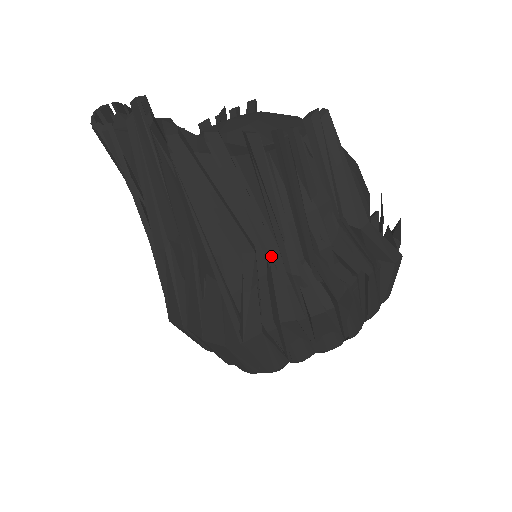
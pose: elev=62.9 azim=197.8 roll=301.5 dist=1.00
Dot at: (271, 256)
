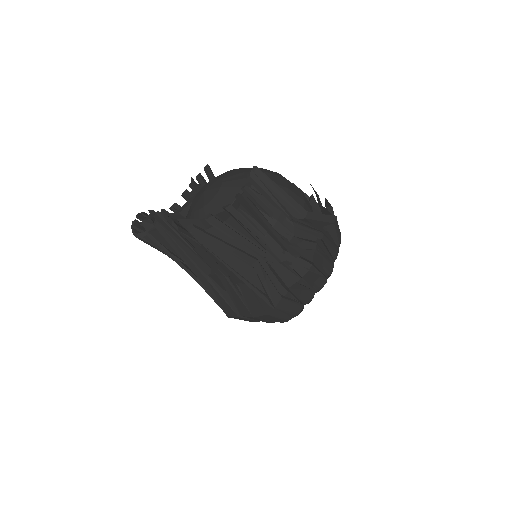
Dot at: (267, 258)
